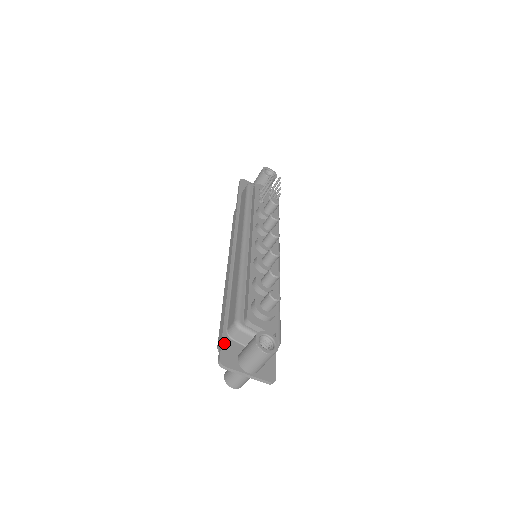
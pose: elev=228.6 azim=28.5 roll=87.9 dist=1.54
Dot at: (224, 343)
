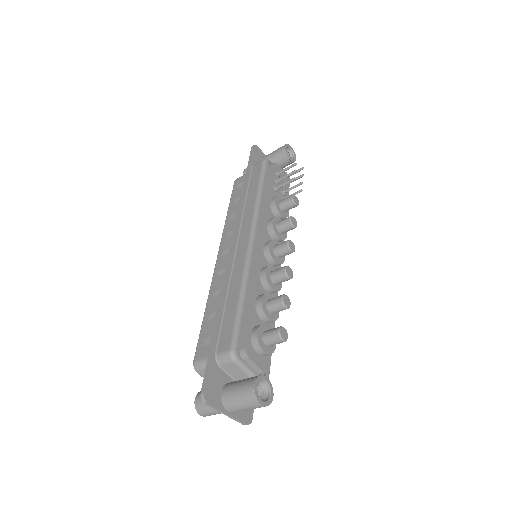
Dot at: (211, 371)
